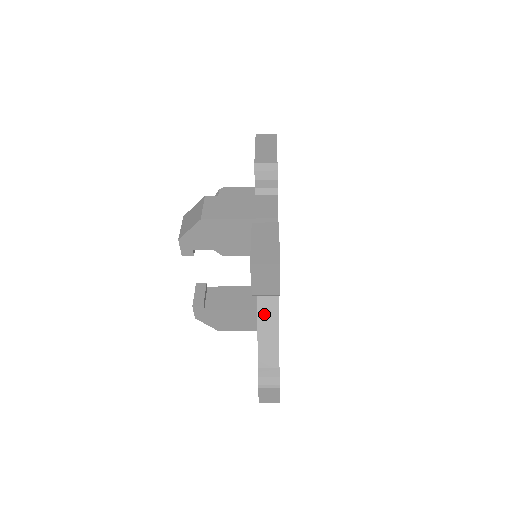
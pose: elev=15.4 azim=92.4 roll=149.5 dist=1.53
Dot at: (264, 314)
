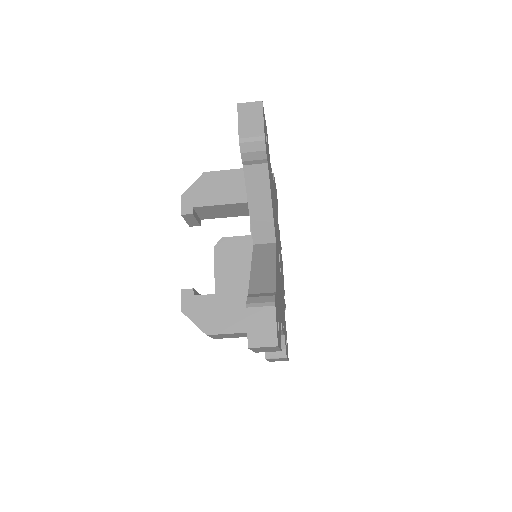
Dot at: (259, 260)
